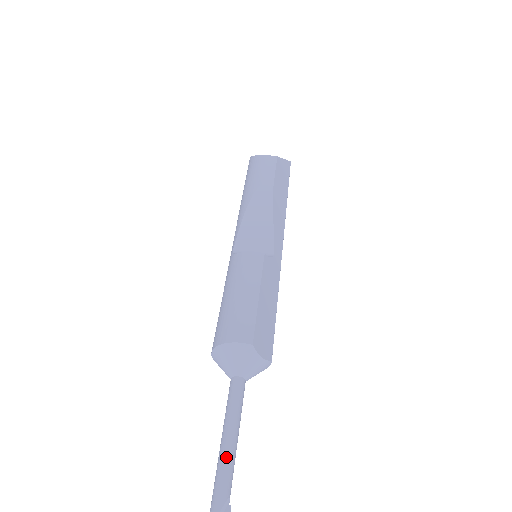
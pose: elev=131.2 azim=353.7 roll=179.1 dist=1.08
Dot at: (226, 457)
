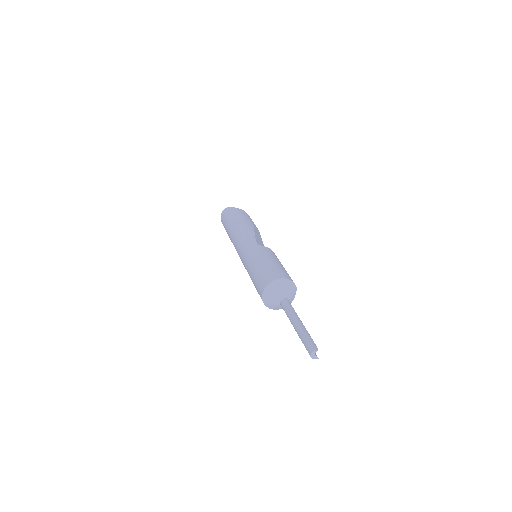
Dot at: occluded
